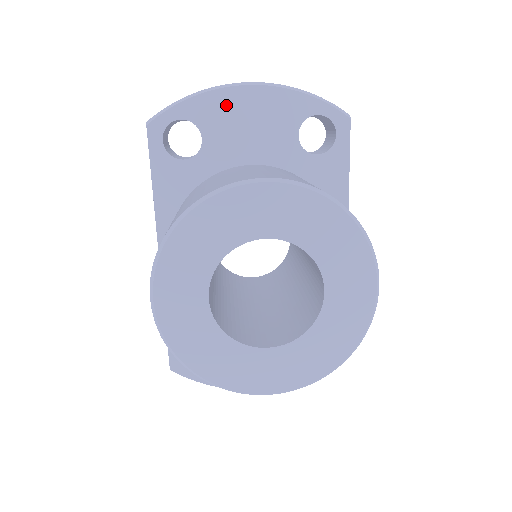
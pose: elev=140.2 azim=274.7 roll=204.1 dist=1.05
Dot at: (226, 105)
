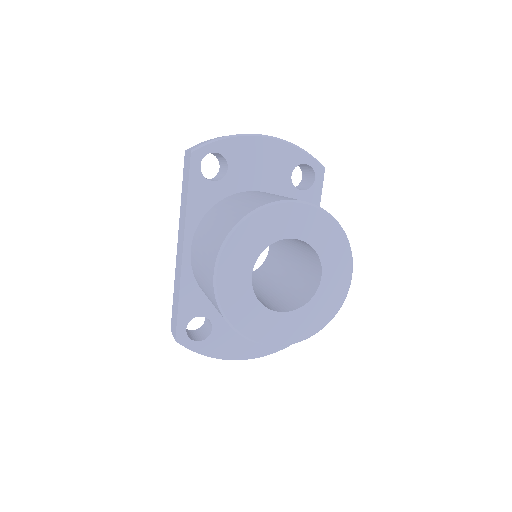
Dot at: (248, 148)
